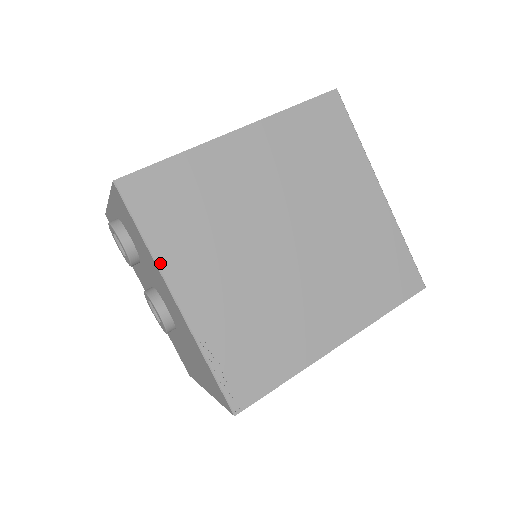
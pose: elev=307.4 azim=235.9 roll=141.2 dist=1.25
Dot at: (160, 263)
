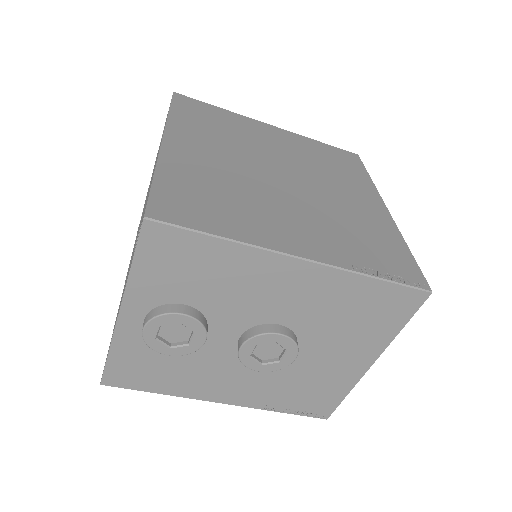
Dot at: (255, 243)
